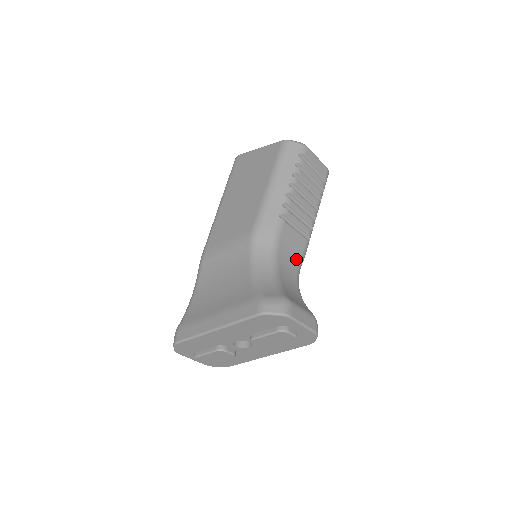
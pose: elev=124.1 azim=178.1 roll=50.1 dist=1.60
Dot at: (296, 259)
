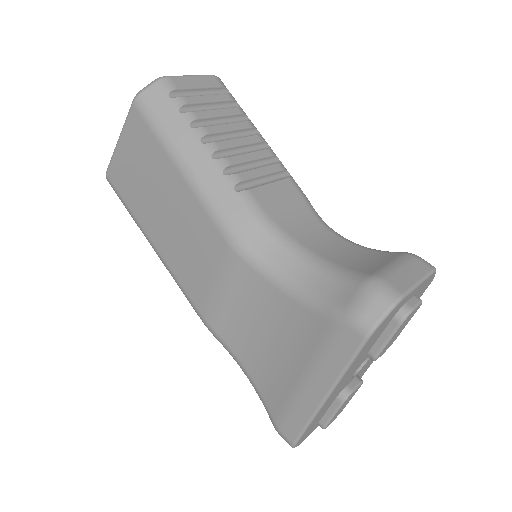
Dot at: (305, 213)
